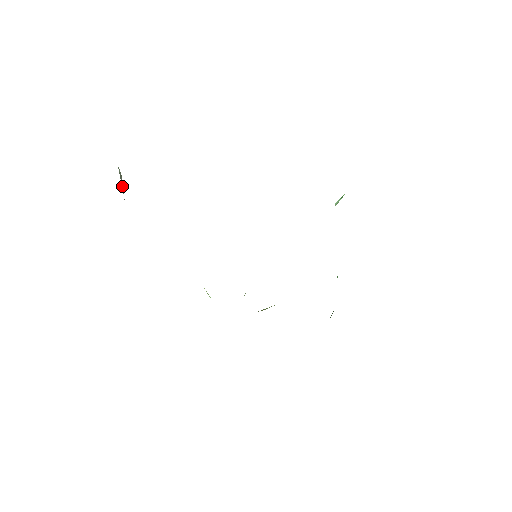
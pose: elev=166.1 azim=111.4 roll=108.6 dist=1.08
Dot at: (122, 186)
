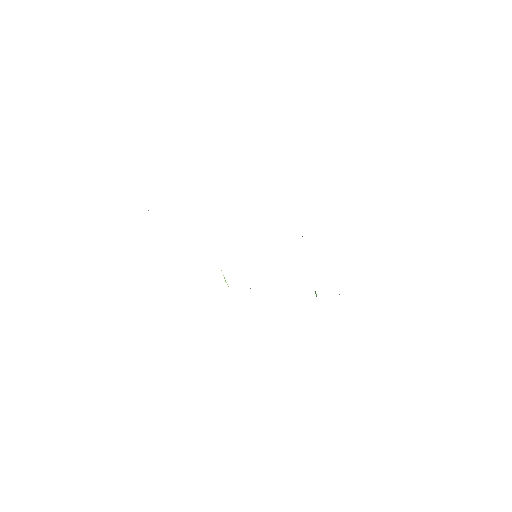
Dot at: occluded
